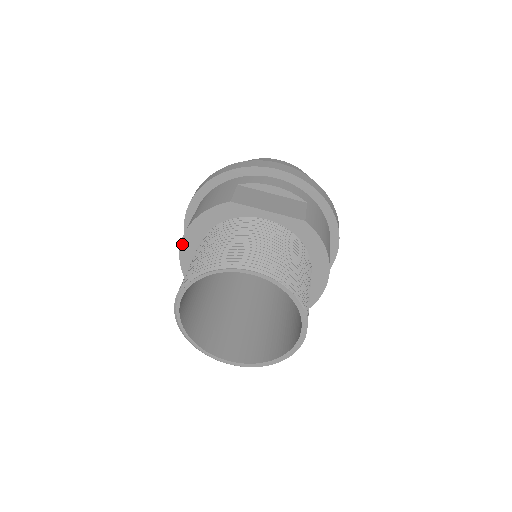
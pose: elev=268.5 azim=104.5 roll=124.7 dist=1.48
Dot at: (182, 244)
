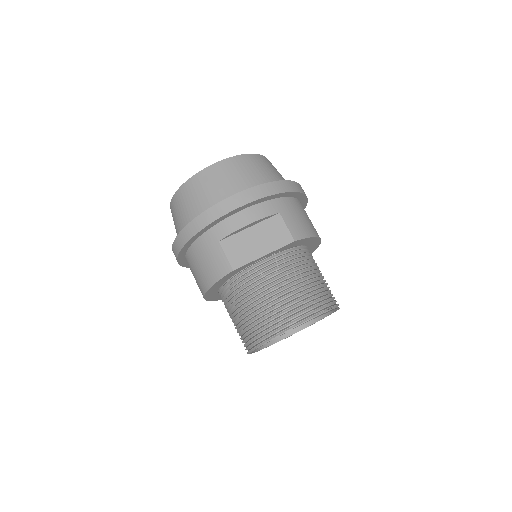
Dot at: (205, 298)
